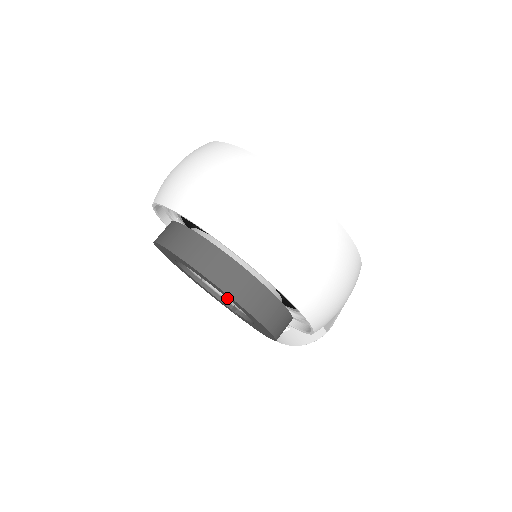
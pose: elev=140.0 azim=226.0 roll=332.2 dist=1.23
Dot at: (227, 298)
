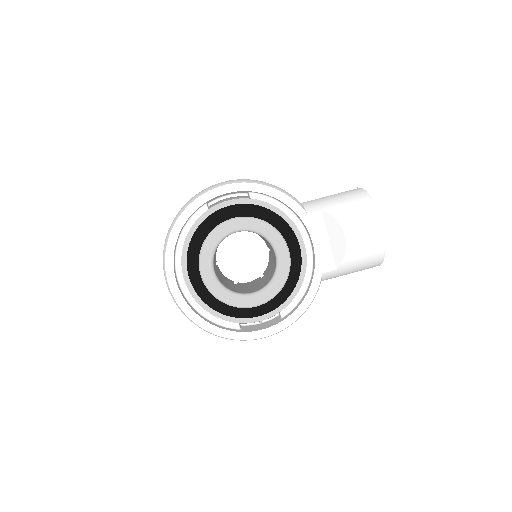
Dot at: (266, 244)
